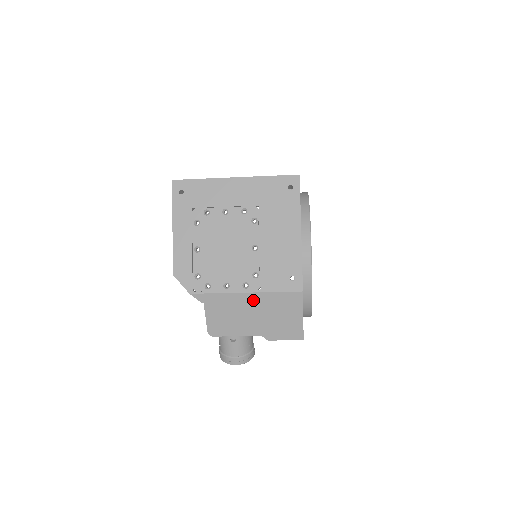
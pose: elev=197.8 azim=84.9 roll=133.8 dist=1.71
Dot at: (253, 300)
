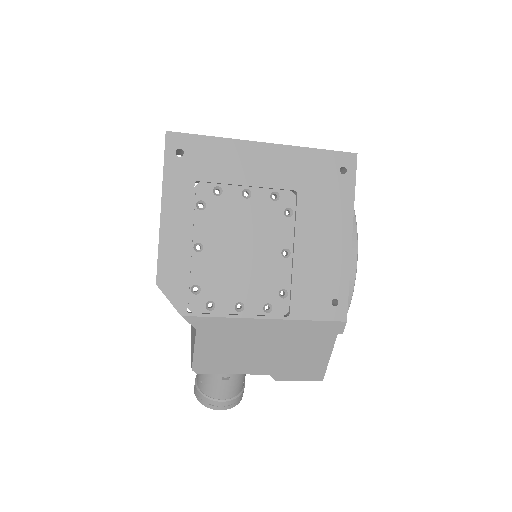
Dot at: (275, 329)
